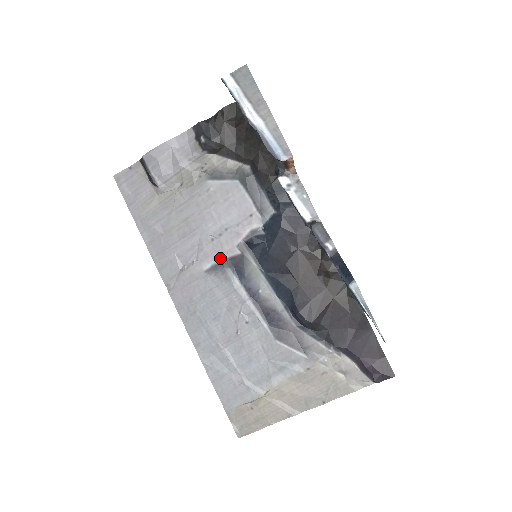
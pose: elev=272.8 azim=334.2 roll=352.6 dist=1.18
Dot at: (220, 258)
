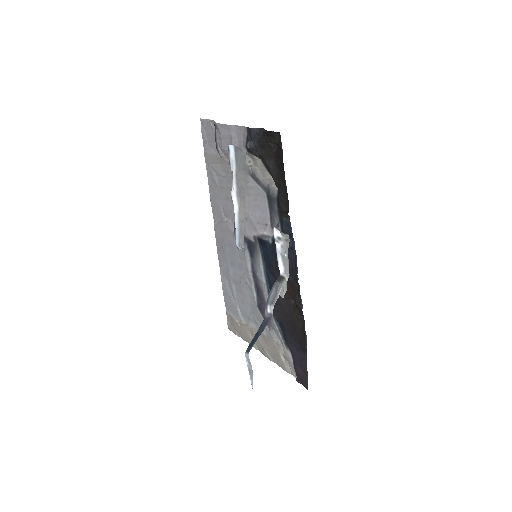
Dot at: occluded
